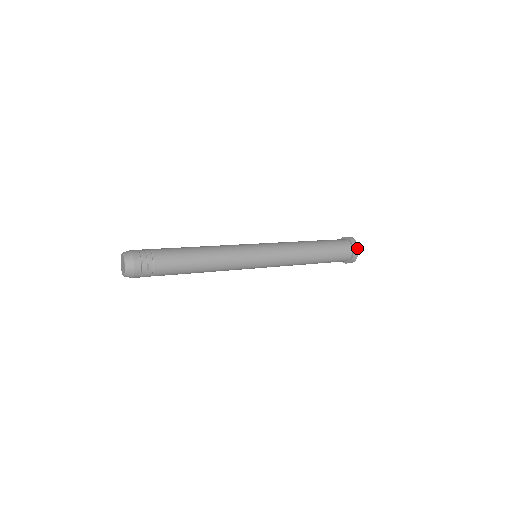
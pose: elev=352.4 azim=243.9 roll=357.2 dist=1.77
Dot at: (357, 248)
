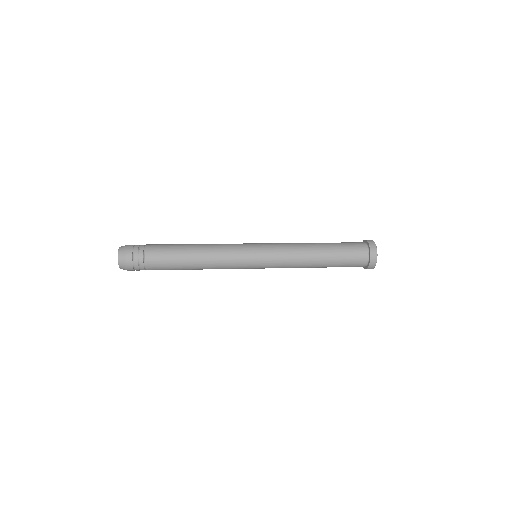
Dot at: (372, 242)
